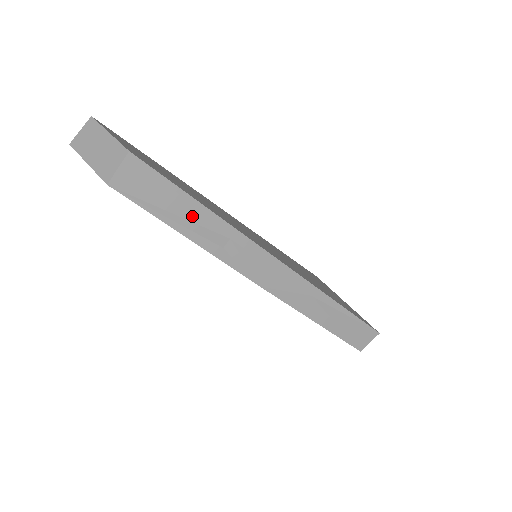
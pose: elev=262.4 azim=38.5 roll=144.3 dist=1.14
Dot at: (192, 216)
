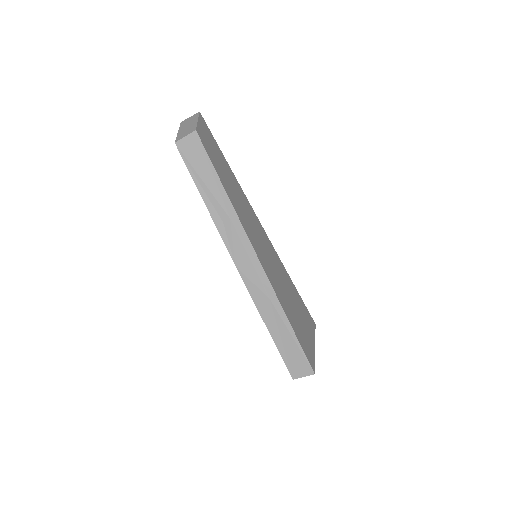
Dot at: (213, 189)
